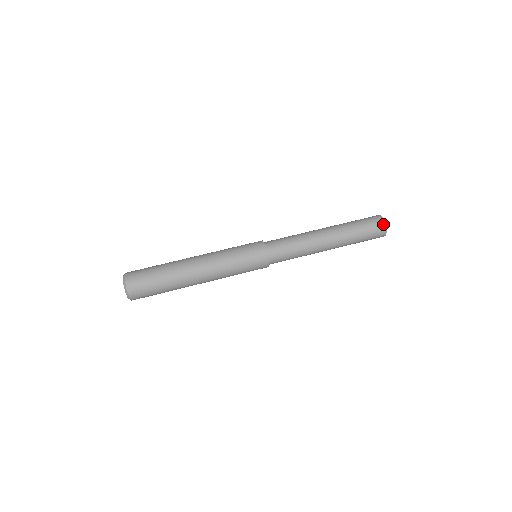
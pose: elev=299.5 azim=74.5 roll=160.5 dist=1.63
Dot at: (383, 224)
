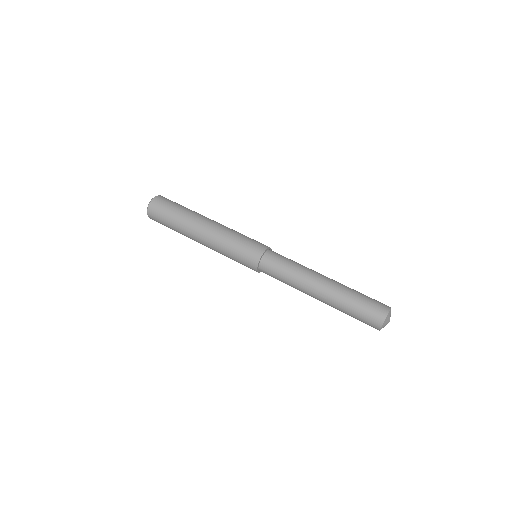
Dot at: (379, 325)
